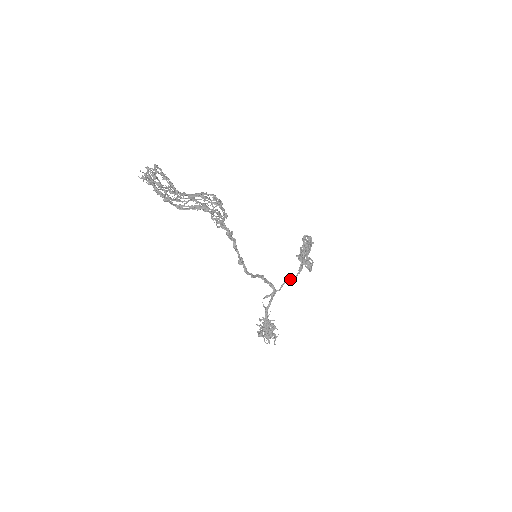
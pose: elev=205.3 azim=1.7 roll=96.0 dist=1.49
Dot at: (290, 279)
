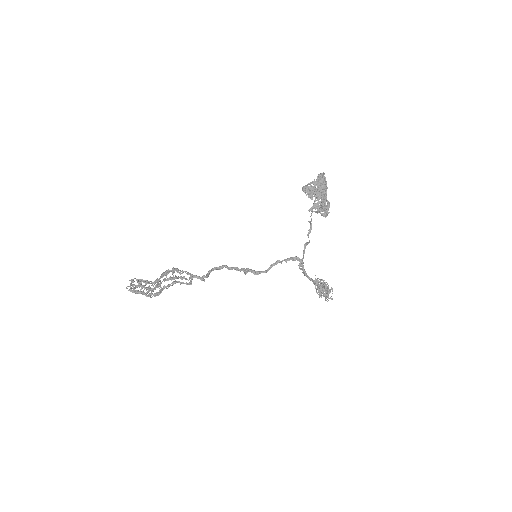
Dot at: (306, 243)
